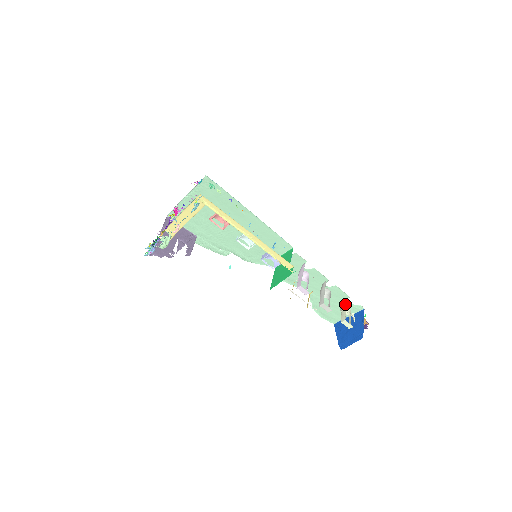
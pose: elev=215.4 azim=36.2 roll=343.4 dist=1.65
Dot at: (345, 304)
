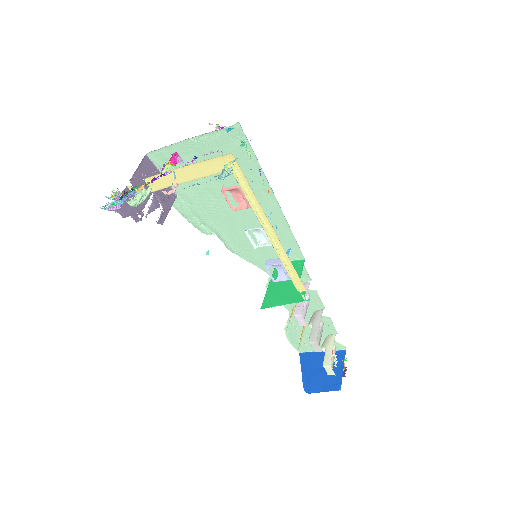
Dot at: (332, 343)
